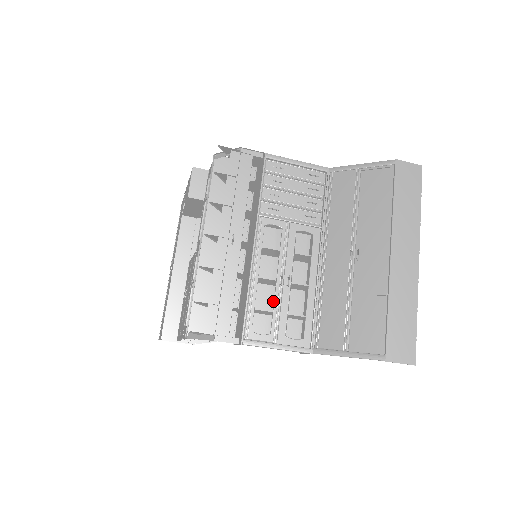
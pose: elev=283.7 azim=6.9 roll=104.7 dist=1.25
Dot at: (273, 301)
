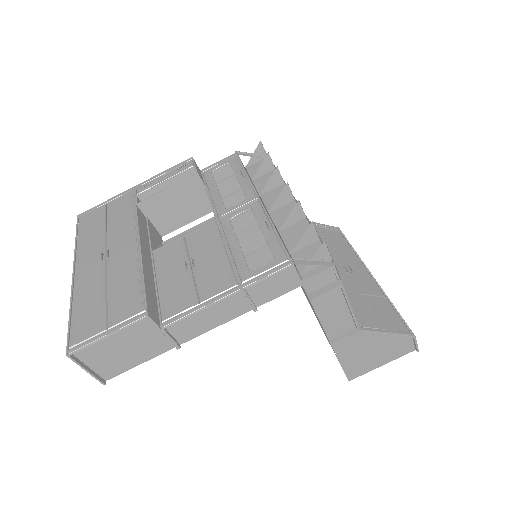
Dot at: occluded
